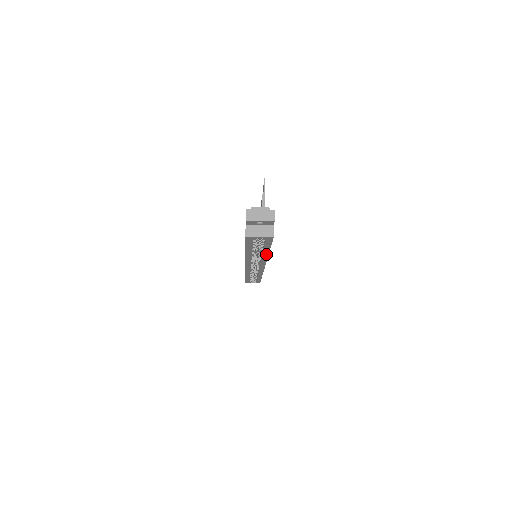
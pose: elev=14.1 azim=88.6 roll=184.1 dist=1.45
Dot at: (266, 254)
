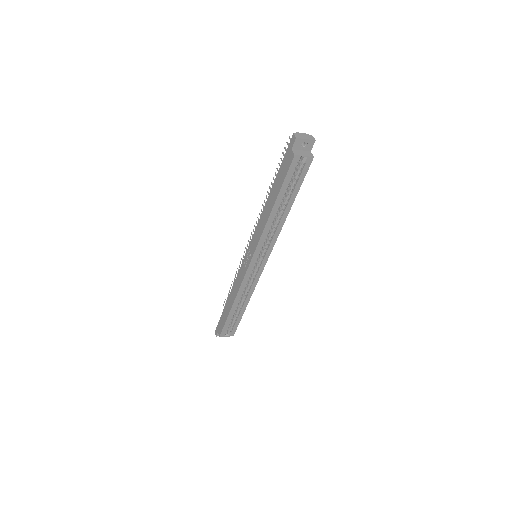
Dot at: (287, 213)
